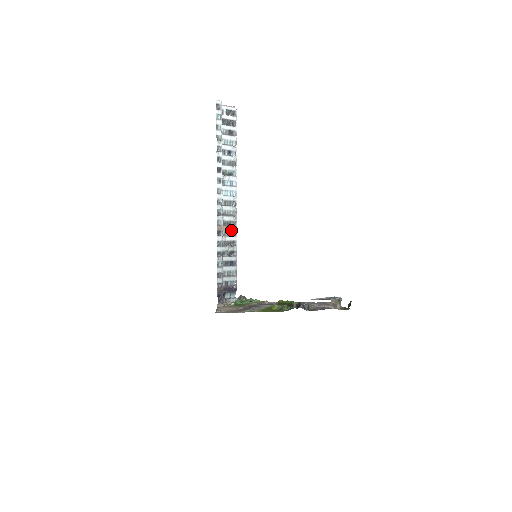
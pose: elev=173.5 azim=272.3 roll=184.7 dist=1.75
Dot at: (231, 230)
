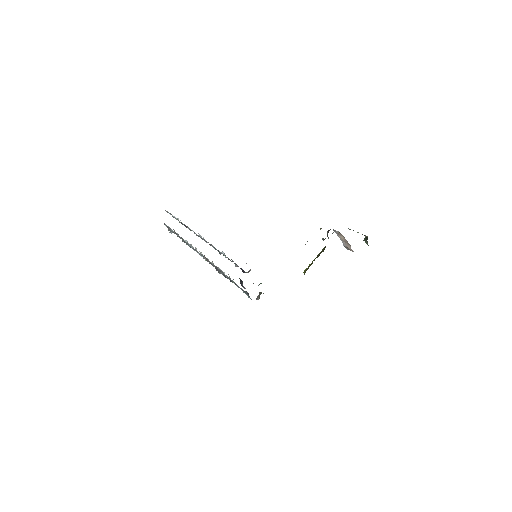
Dot at: occluded
